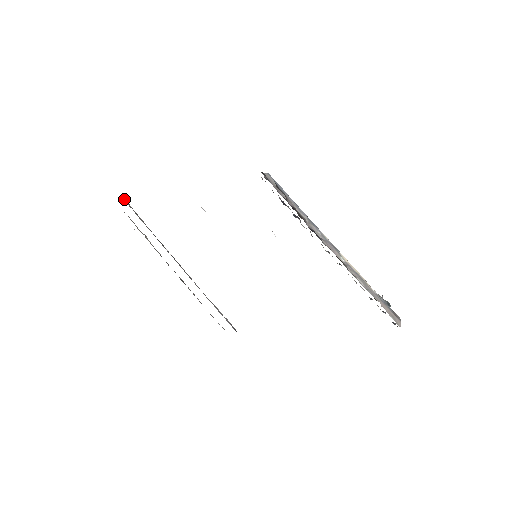
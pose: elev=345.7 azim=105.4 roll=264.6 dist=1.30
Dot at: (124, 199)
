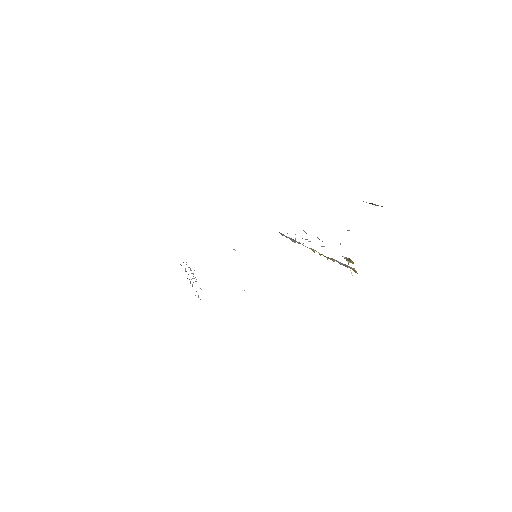
Dot at: occluded
